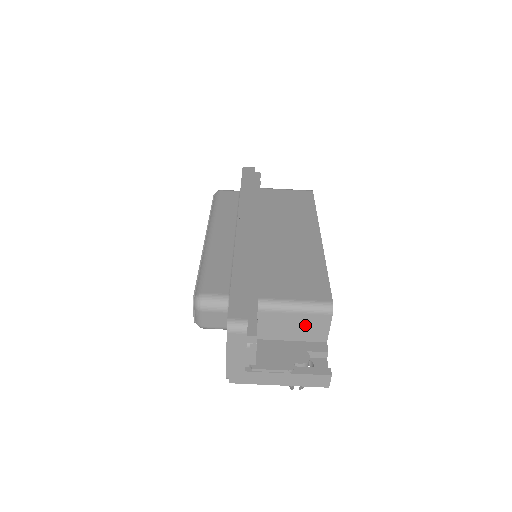
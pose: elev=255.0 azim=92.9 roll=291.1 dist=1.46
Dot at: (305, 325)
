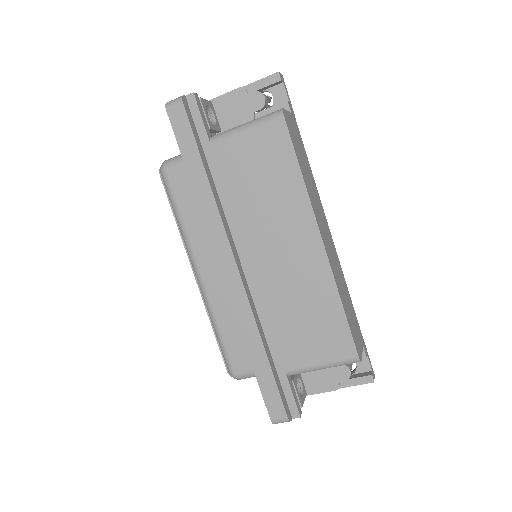
Dot at: occluded
